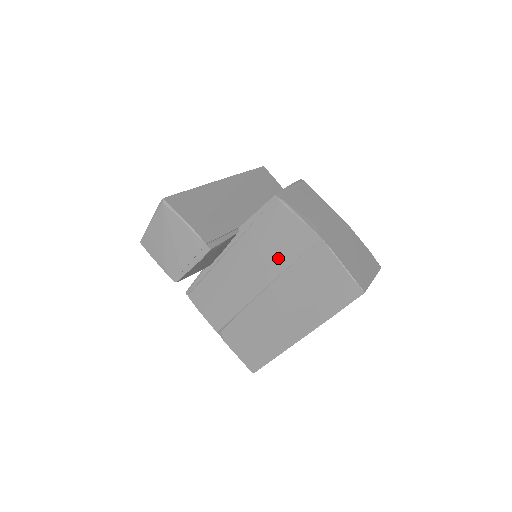
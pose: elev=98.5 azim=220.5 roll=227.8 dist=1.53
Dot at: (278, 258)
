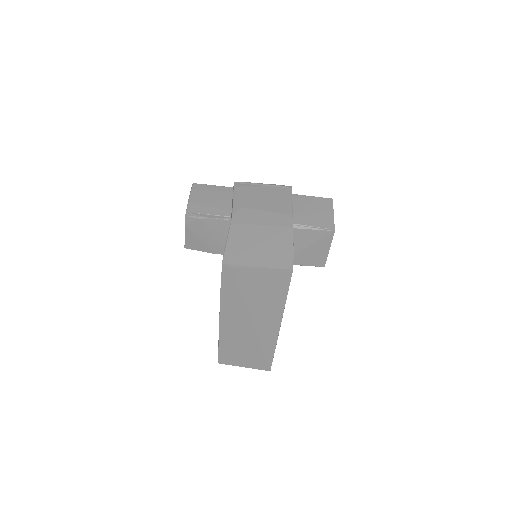
Dot at: occluded
